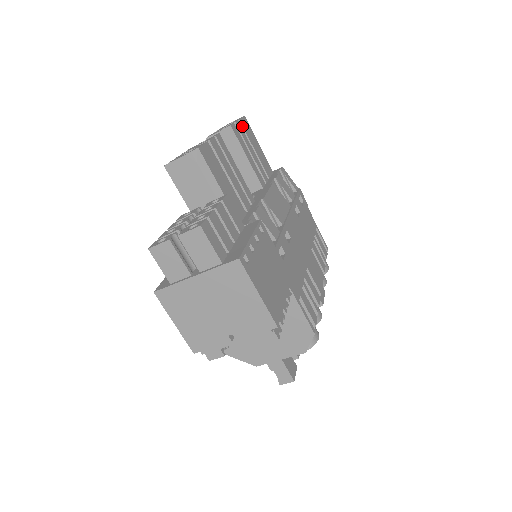
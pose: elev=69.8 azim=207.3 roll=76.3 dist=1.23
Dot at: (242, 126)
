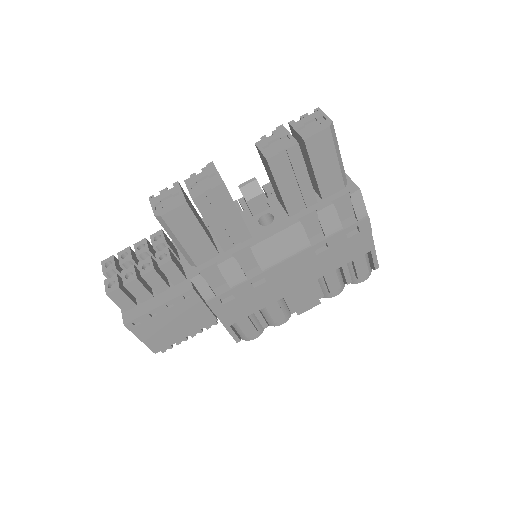
Dot at: (306, 147)
